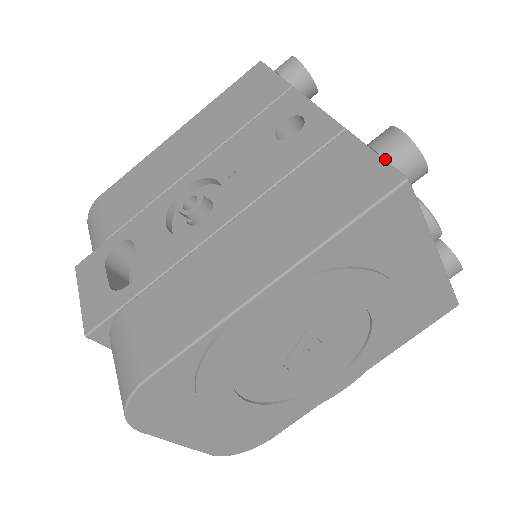
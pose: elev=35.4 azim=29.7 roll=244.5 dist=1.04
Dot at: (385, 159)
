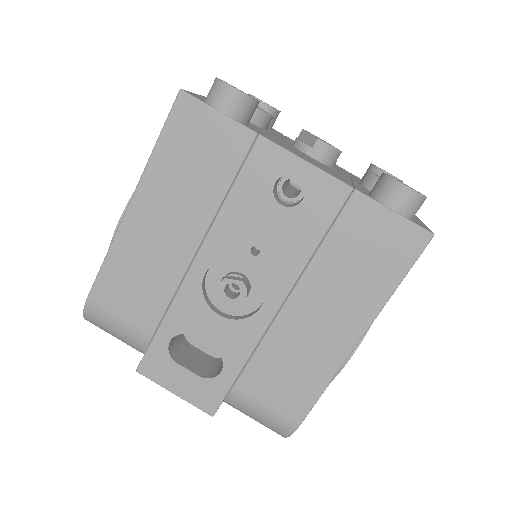
Dot at: (405, 216)
